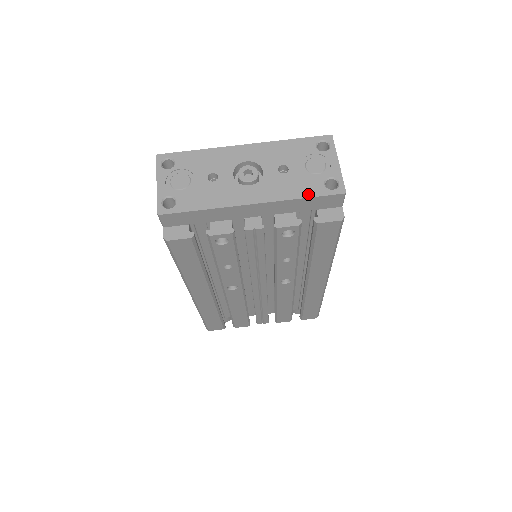
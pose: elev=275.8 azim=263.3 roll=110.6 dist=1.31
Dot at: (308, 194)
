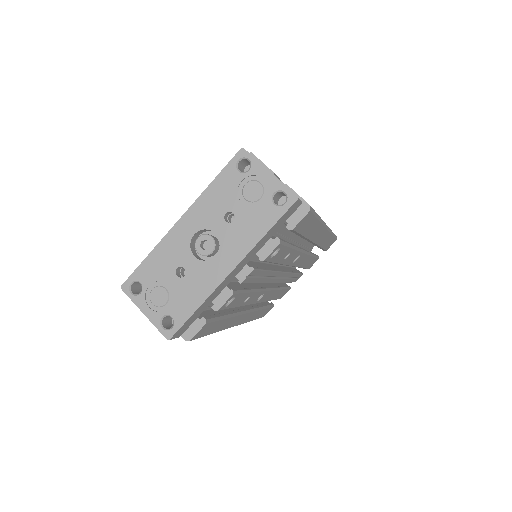
Dot at: (268, 225)
